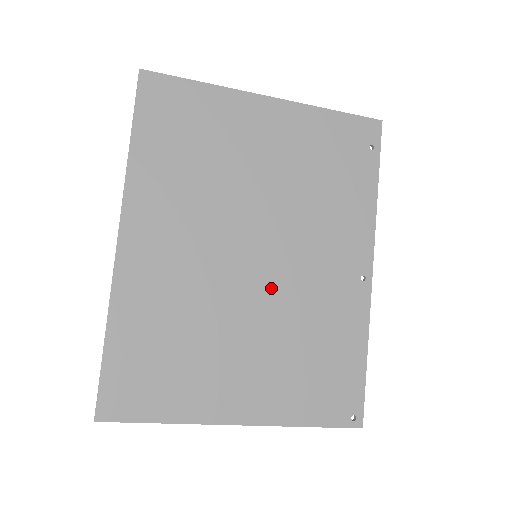
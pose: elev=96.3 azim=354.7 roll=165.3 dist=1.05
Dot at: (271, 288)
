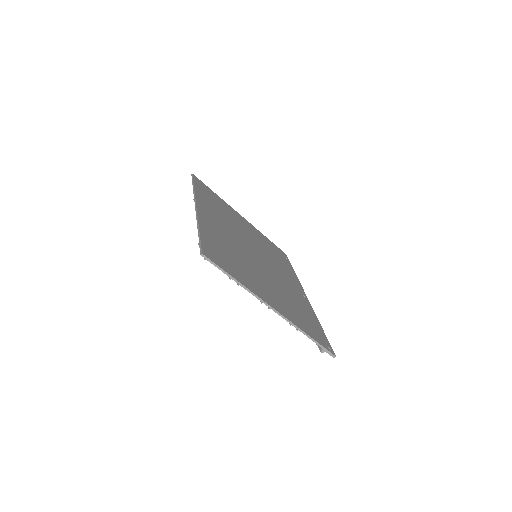
Dot at: (268, 270)
